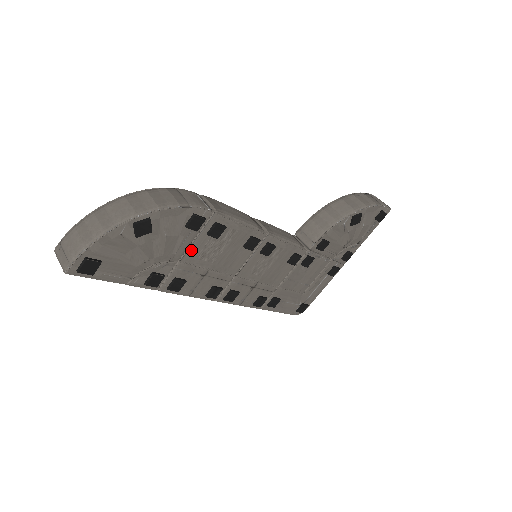
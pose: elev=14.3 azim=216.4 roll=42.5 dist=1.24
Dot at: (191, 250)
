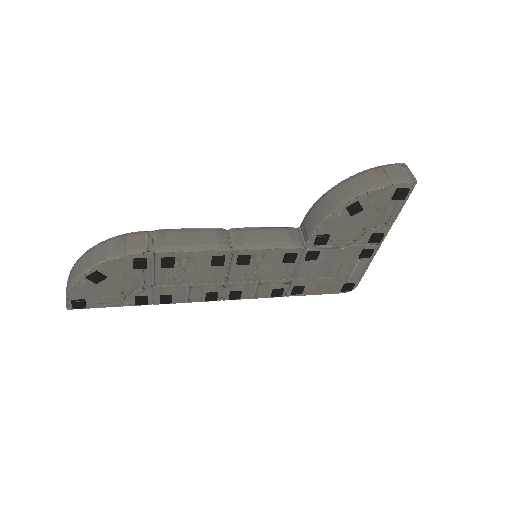
Dot at: (157, 278)
